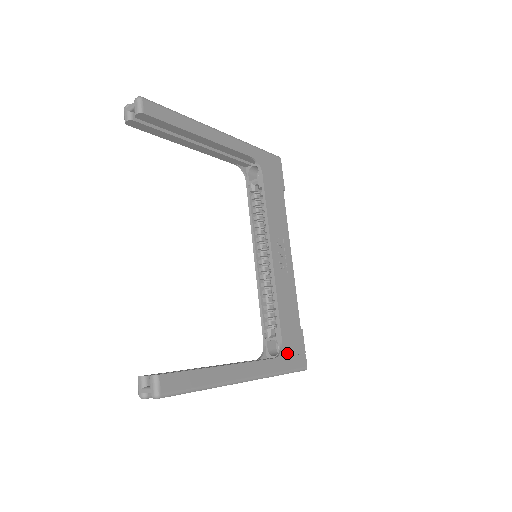
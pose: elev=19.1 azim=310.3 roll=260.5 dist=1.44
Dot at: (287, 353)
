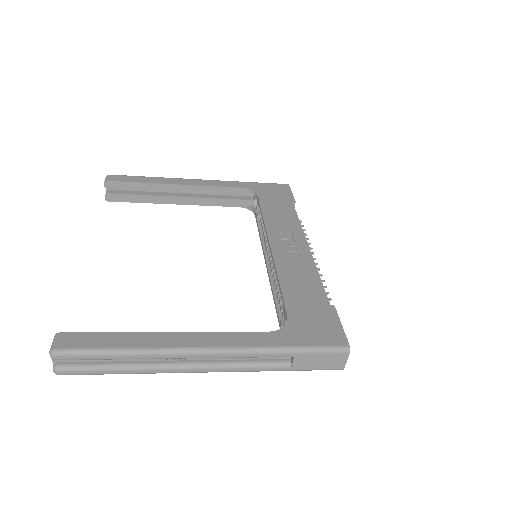
Dot at: (299, 328)
